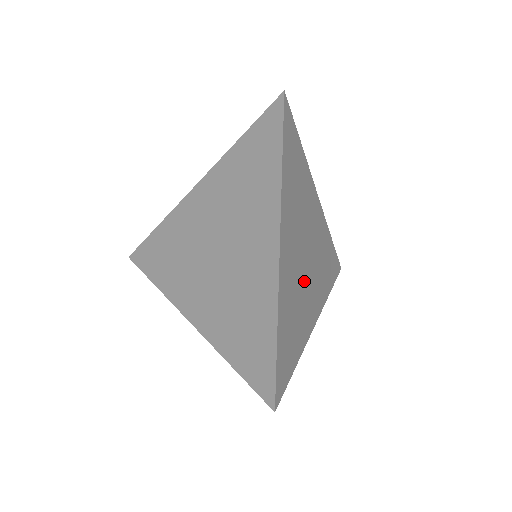
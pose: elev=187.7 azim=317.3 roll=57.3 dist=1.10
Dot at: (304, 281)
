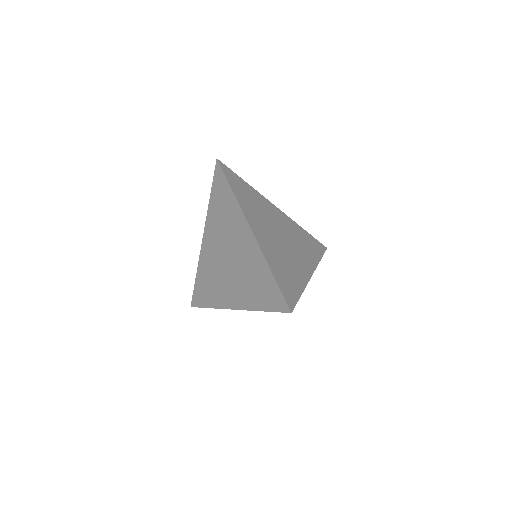
Dot at: (285, 250)
